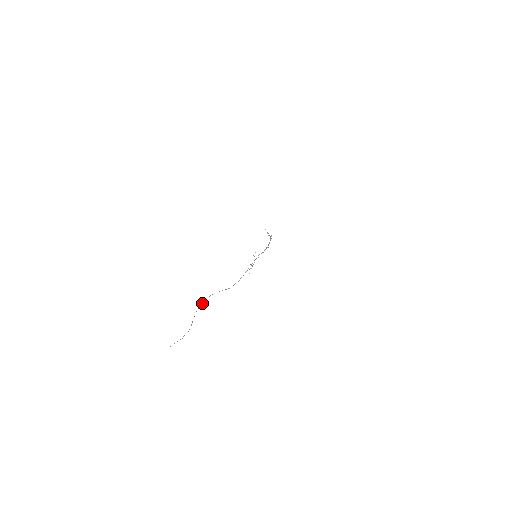
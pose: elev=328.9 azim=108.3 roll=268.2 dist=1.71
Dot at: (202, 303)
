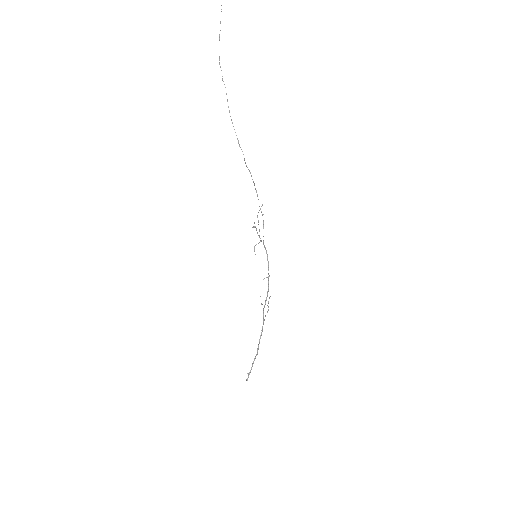
Dot at: (222, 76)
